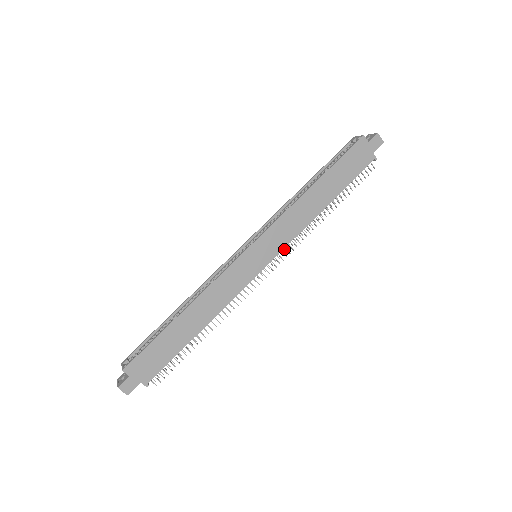
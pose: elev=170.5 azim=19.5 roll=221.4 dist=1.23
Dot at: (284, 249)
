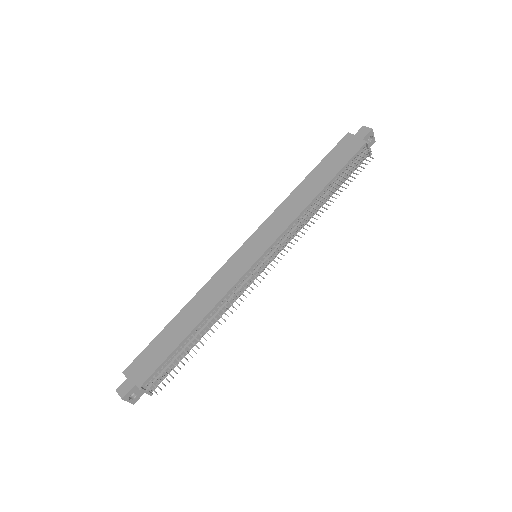
Dot at: (288, 246)
